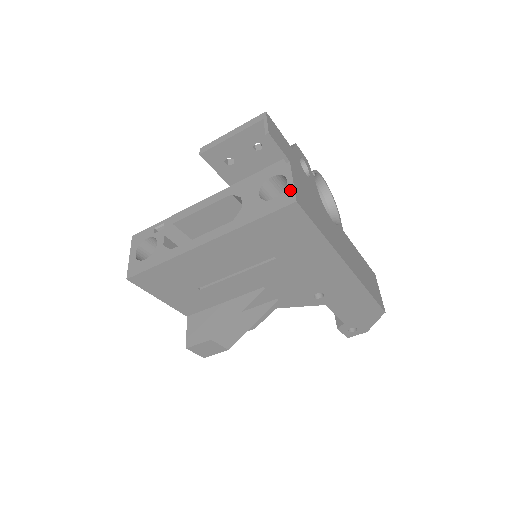
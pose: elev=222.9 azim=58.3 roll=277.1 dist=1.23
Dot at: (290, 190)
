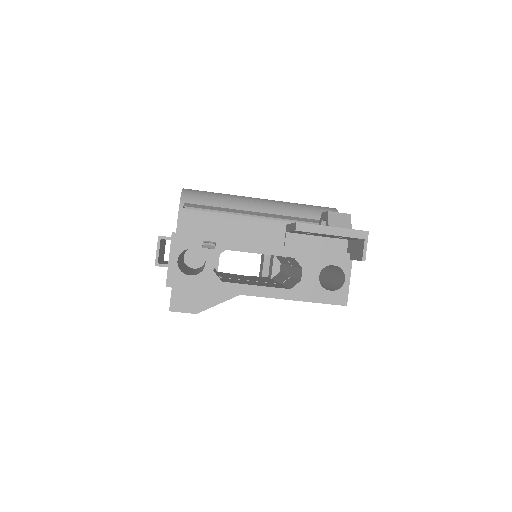
Dot at: (345, 291)
